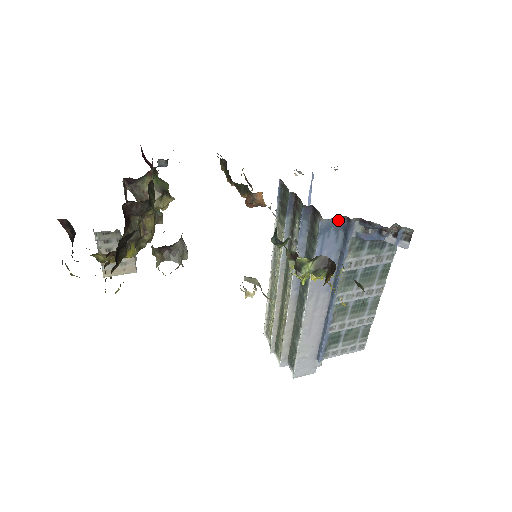
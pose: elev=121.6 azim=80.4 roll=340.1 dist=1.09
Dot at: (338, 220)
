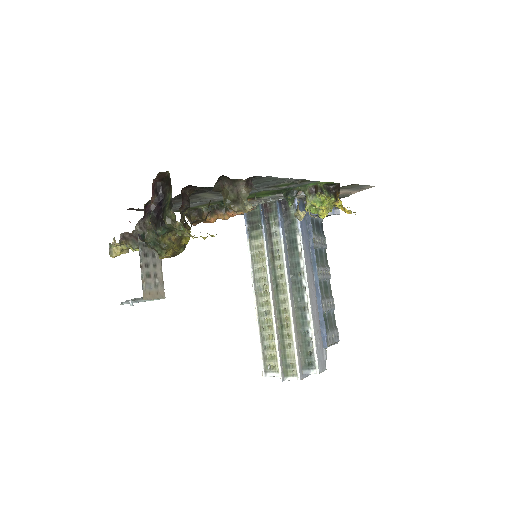
Dot at: (301, 202)
